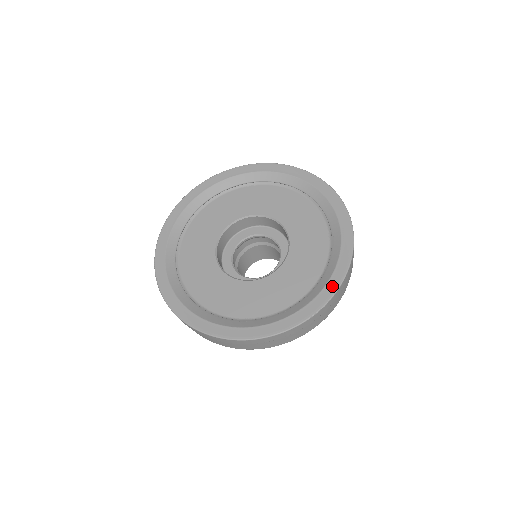
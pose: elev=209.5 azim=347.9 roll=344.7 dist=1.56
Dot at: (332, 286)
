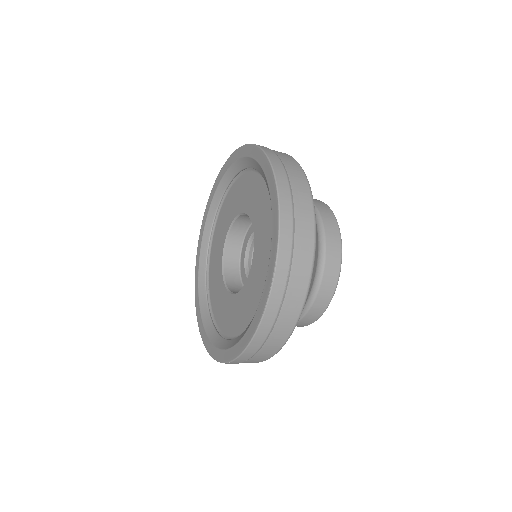
Dot at: (228, 355)
